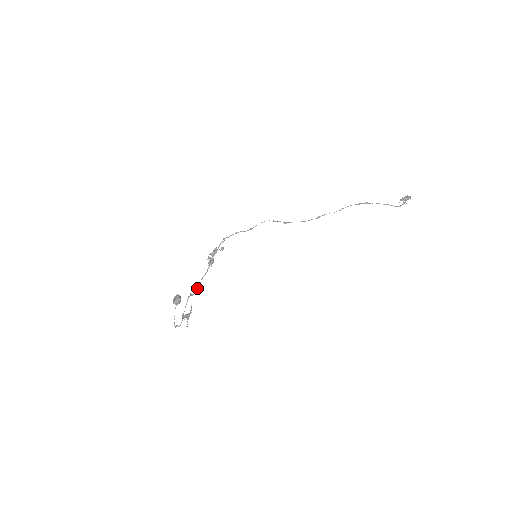
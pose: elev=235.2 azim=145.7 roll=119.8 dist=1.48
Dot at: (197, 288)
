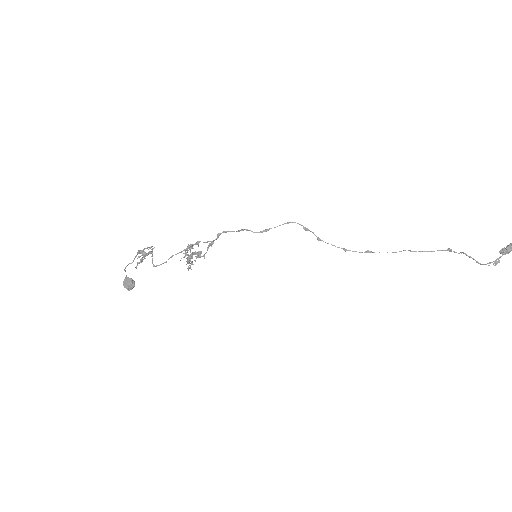
Dot at: (161, 264)
